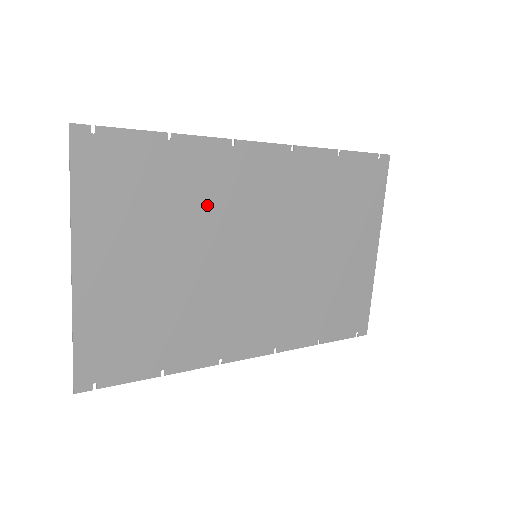
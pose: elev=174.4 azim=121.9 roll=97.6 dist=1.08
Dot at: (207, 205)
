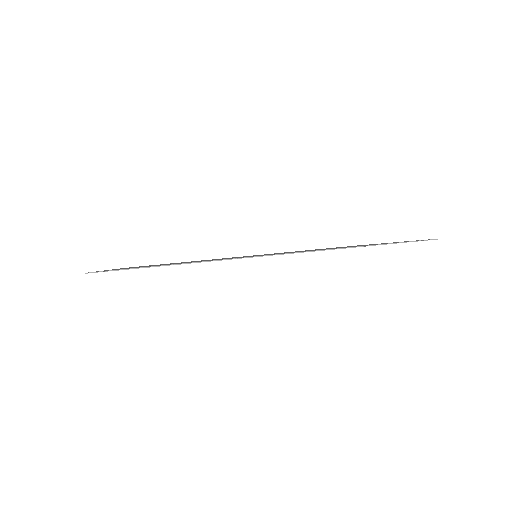
Dot at: occluded
